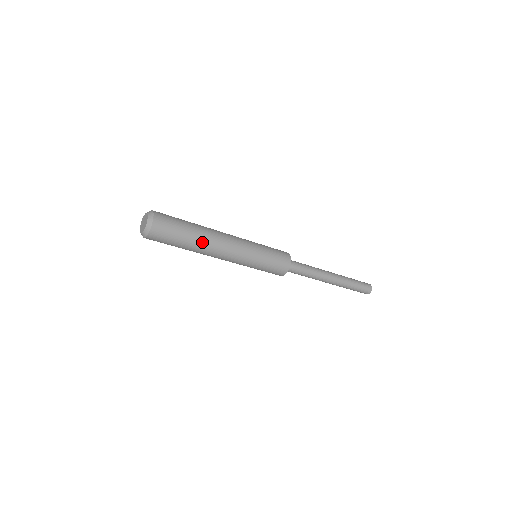
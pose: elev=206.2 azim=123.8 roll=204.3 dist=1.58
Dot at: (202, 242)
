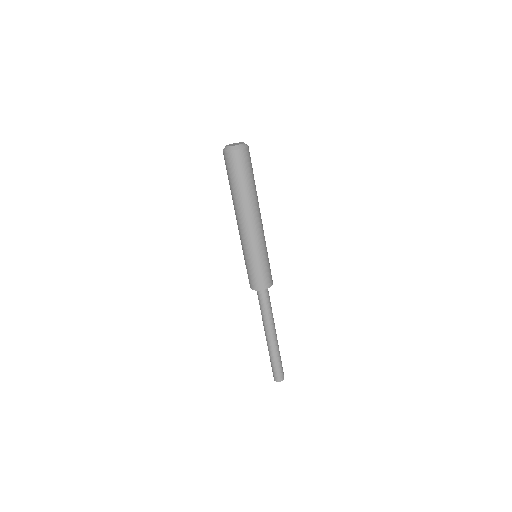
Dot at: (251, 198)
